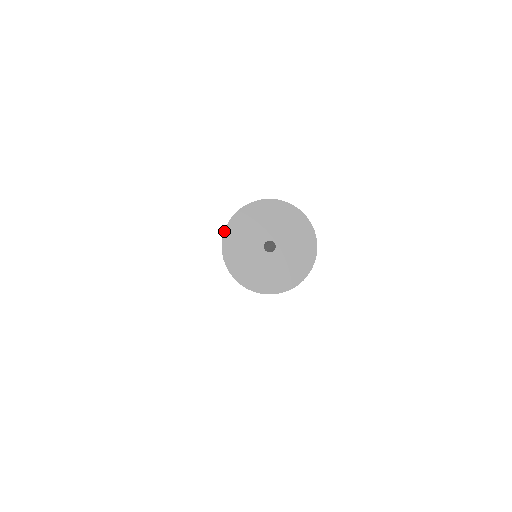
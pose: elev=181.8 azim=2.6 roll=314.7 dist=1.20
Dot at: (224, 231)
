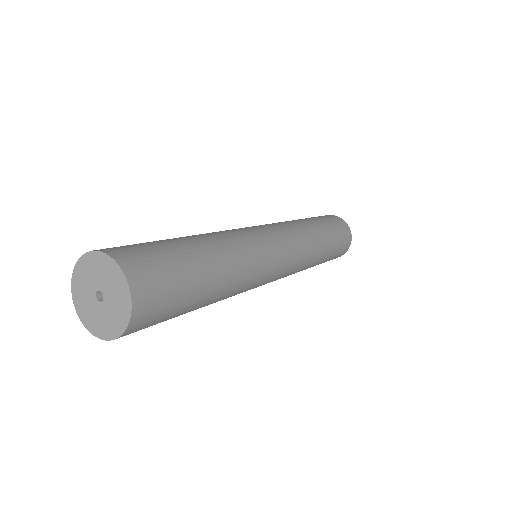
Dot at: (91, 251)
